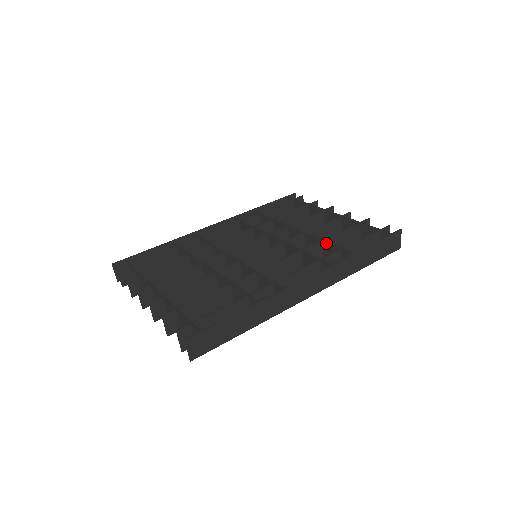
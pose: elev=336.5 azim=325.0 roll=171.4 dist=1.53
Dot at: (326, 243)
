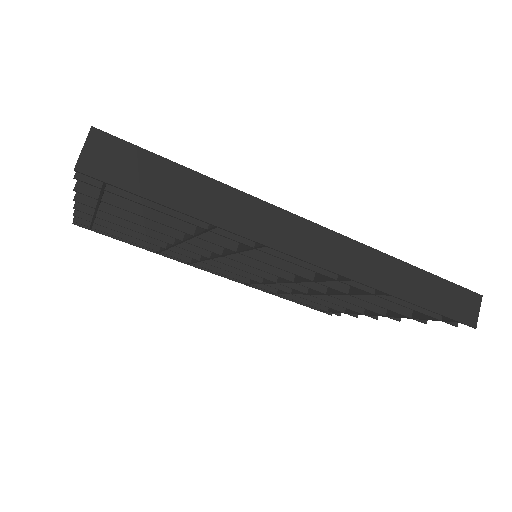
Dot at: occluded
